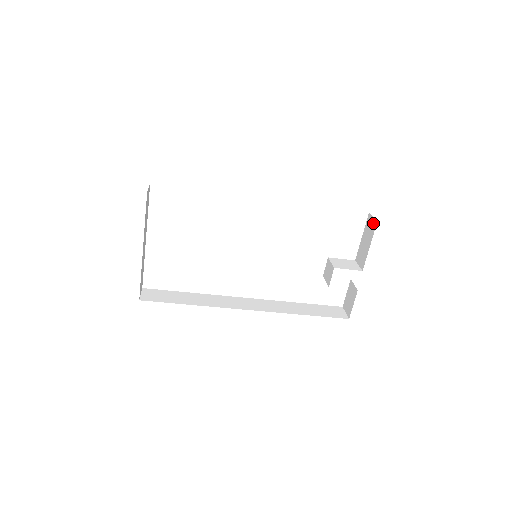
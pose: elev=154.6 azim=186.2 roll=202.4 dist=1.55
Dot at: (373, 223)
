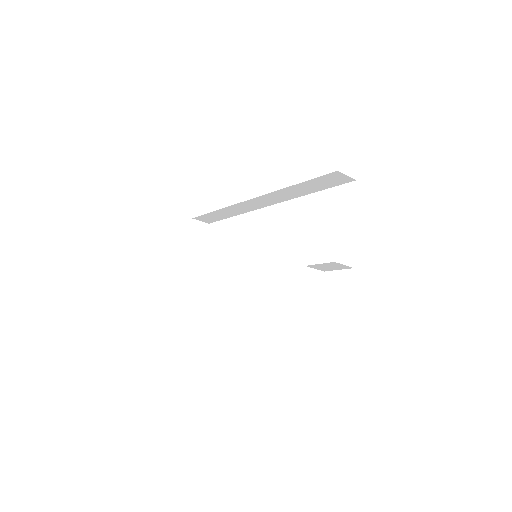
Dot at: occluded
